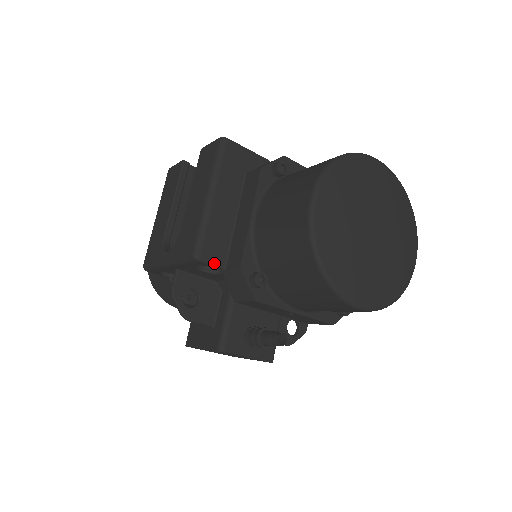
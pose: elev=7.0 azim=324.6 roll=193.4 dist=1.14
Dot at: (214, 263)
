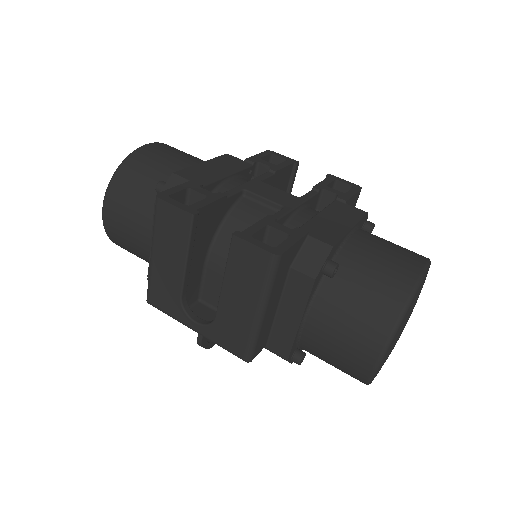
Dot at: (259, 352)
